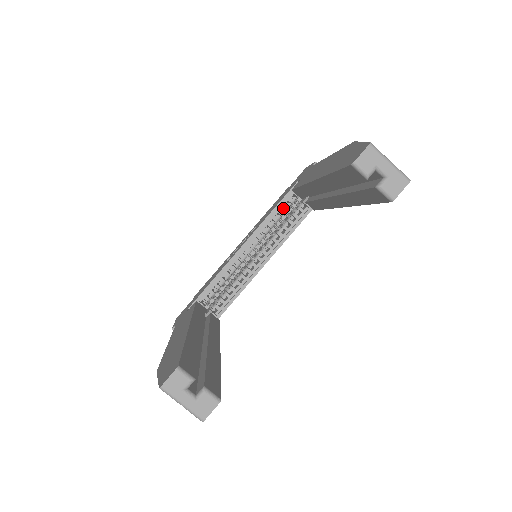
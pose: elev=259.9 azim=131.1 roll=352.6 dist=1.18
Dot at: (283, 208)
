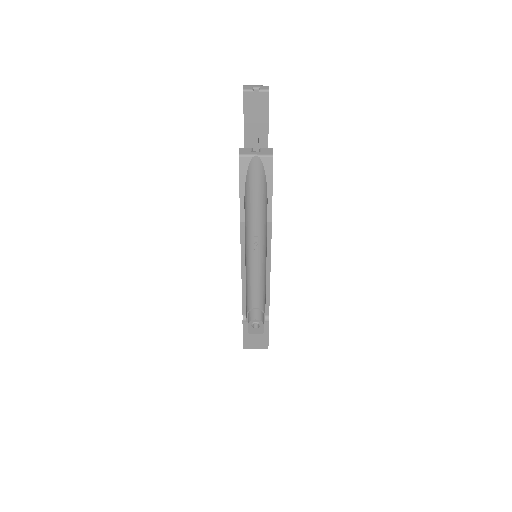
Dot at: occluded
